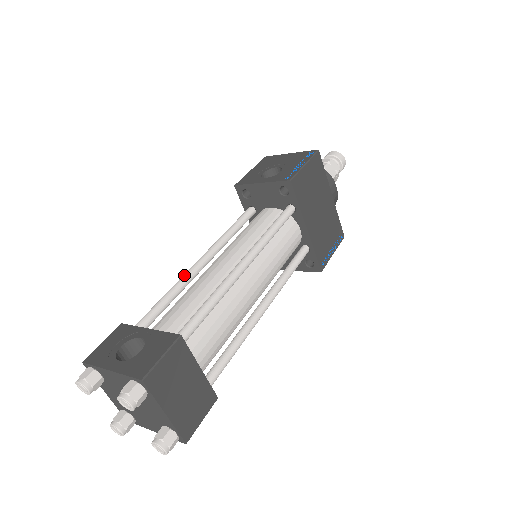
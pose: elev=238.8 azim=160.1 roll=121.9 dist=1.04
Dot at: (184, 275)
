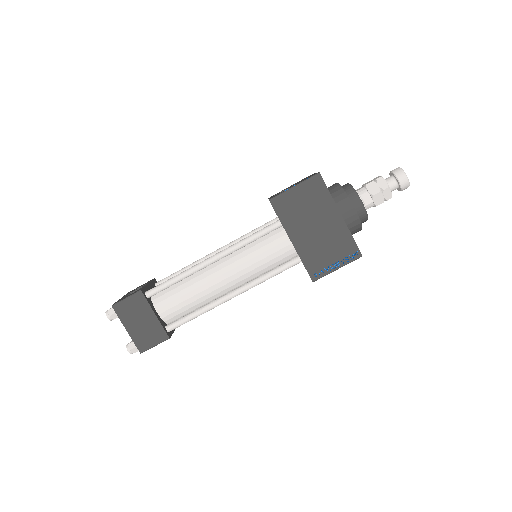
Dot at: (200, 259)
